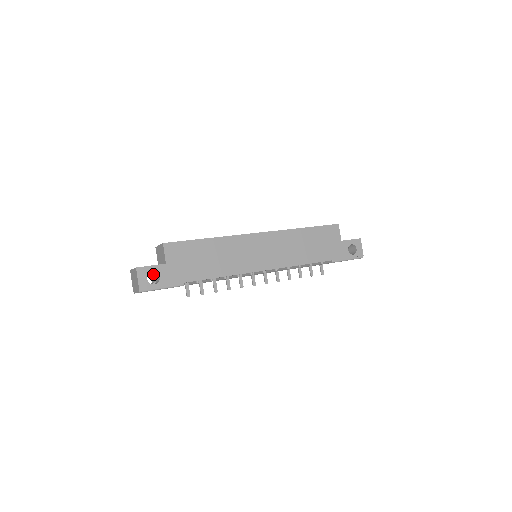
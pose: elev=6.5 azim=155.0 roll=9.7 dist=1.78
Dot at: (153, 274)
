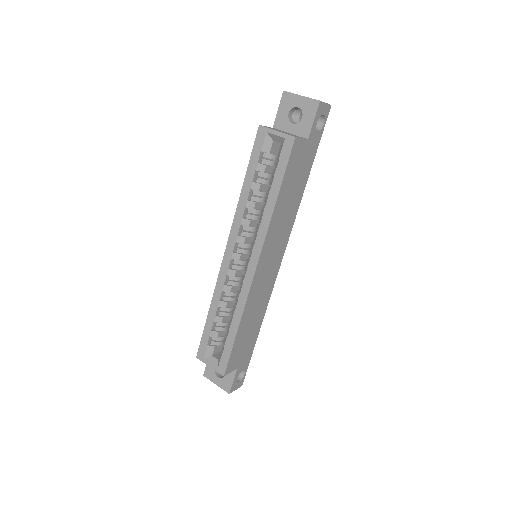
Dot at: occluded
